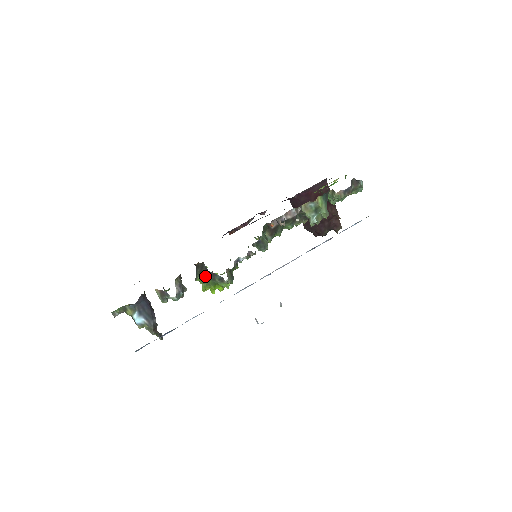
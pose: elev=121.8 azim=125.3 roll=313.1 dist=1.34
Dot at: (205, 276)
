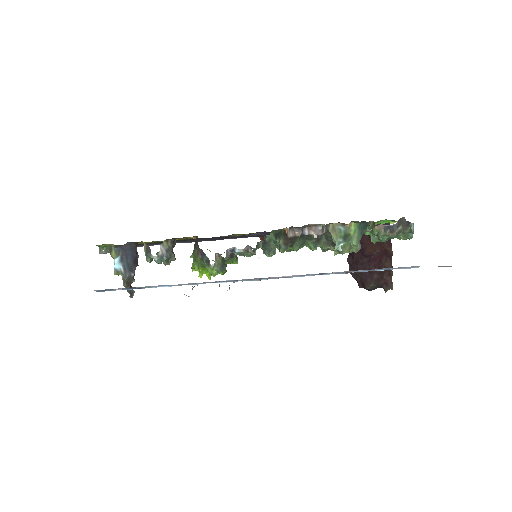
Dot at: (196, 253)
